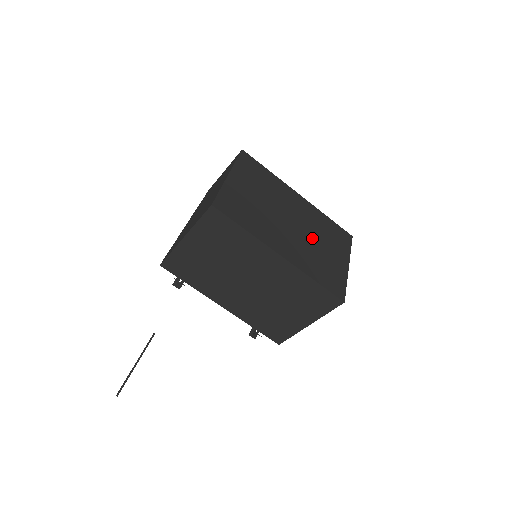
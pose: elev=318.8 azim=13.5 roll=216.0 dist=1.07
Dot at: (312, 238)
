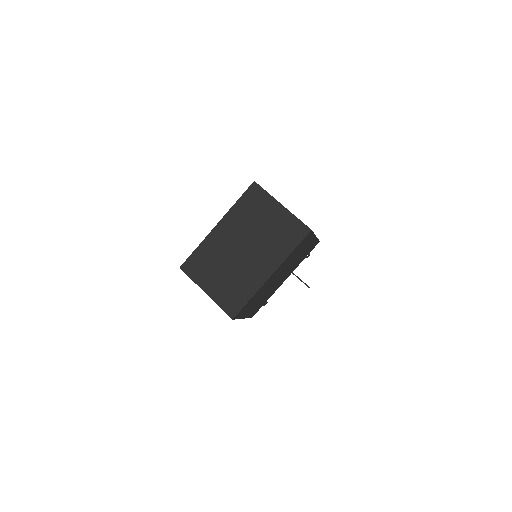
Dot at: (256, 234)
